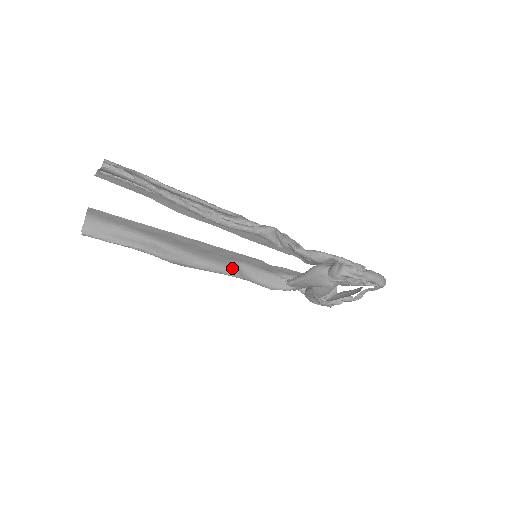
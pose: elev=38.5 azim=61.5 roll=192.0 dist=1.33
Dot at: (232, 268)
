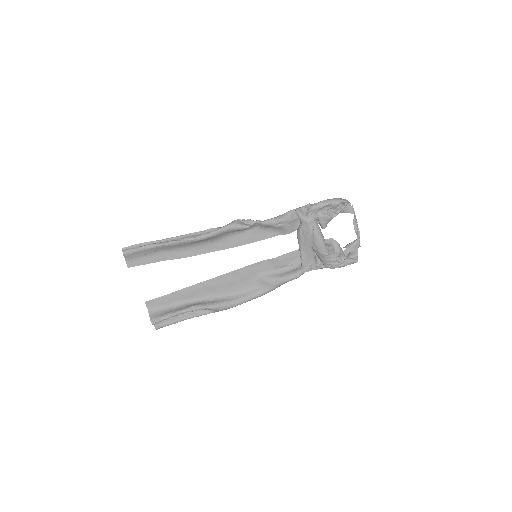
Dot at: (260, 286)
